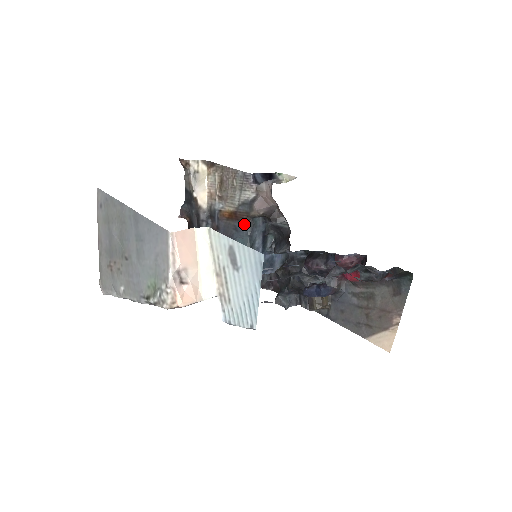
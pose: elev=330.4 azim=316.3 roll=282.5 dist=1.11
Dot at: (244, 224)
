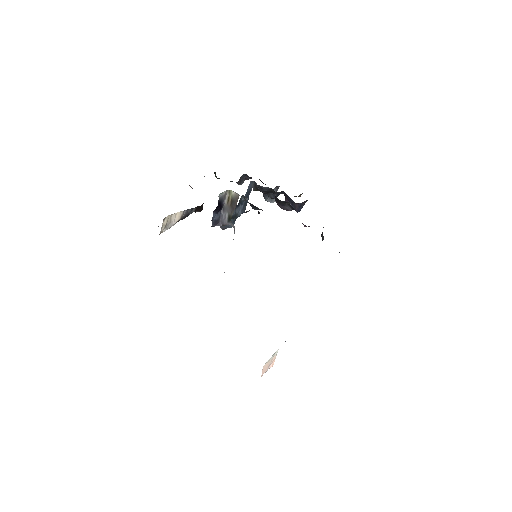
Dot at: occluded
